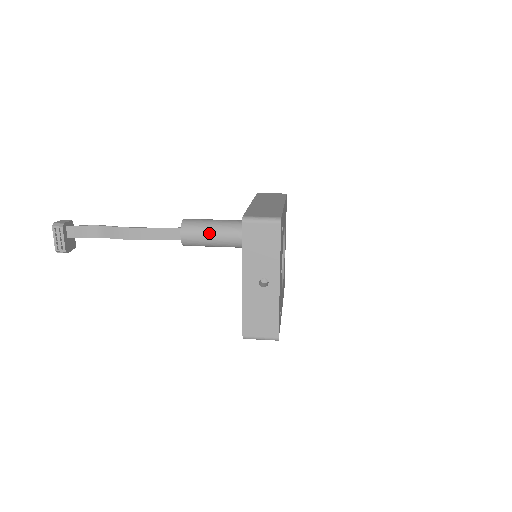
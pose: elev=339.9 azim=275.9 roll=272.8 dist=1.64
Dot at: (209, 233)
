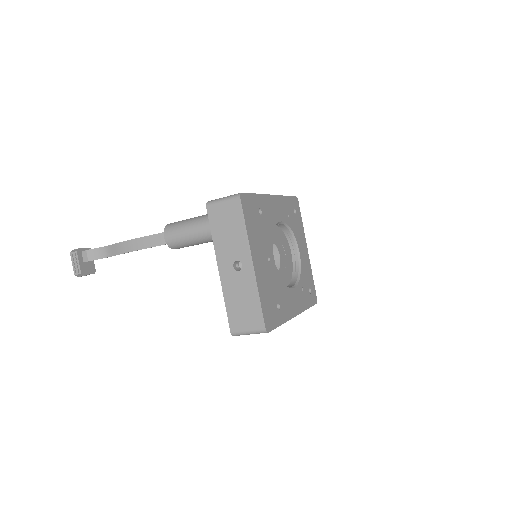
Dot at: (187, 228)
